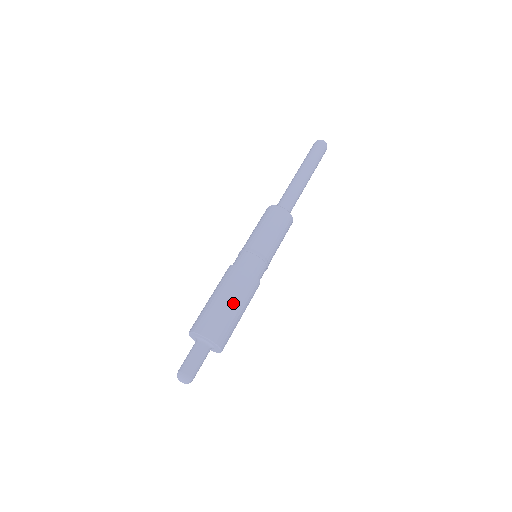
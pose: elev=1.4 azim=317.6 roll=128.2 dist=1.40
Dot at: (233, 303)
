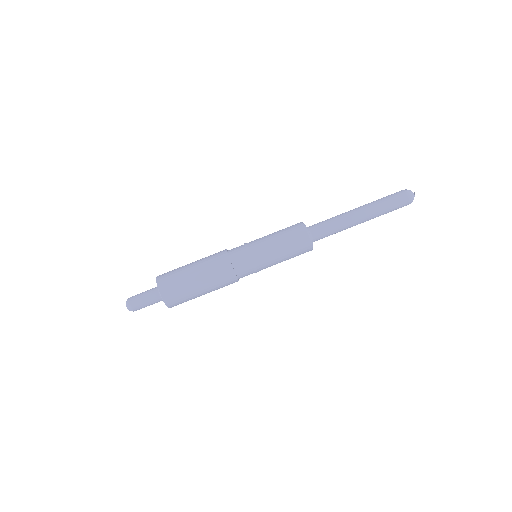
Dot at: (194, 266)
